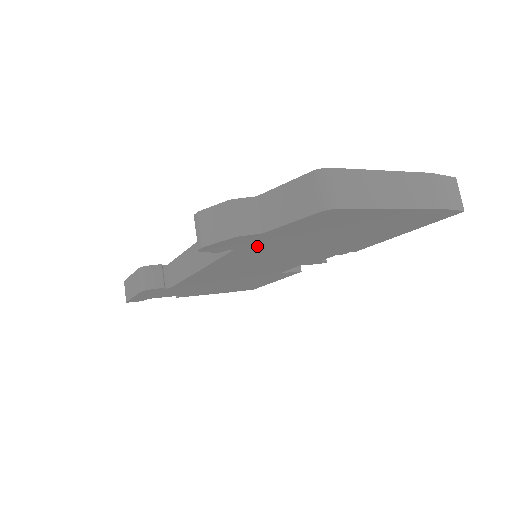
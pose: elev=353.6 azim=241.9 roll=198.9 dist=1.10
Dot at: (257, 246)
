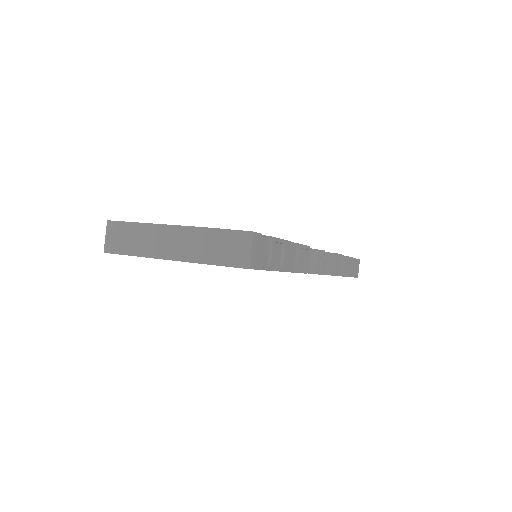
Dot at: occluded
